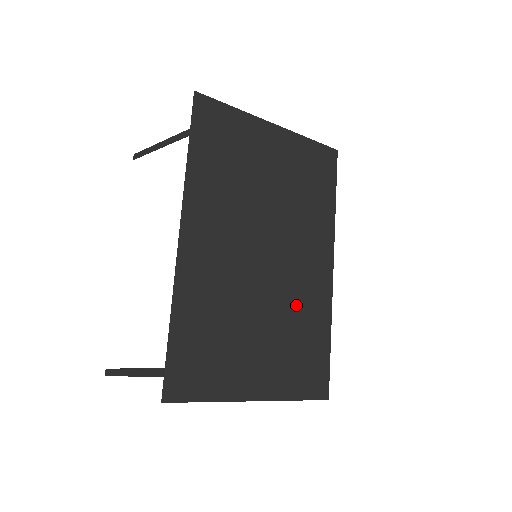
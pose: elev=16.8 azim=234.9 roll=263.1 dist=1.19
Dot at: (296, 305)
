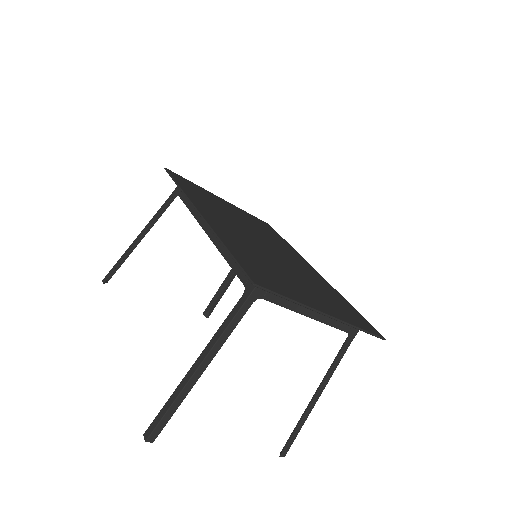
Dot at: (308, 277)
